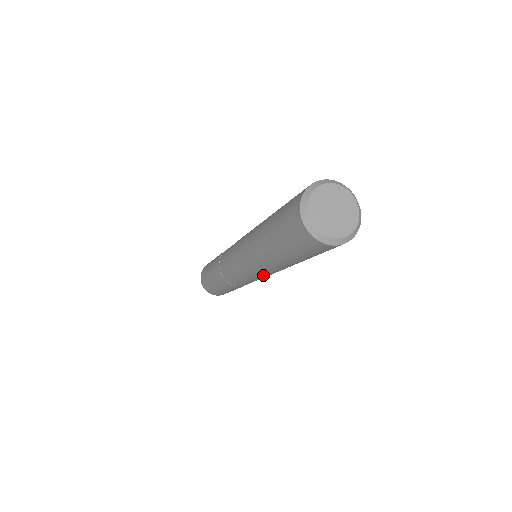
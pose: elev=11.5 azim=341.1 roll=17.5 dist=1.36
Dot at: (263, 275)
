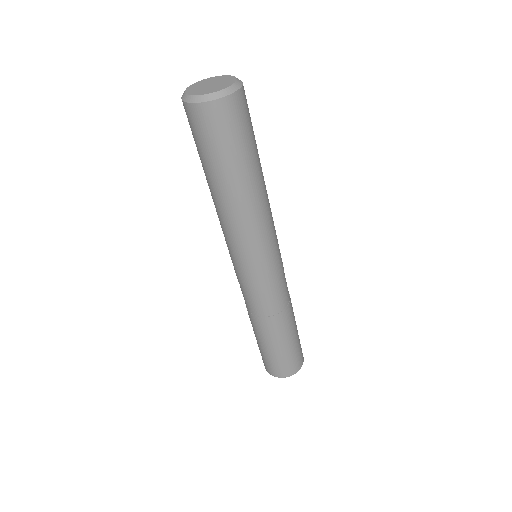
Dot at: (240, 253)
